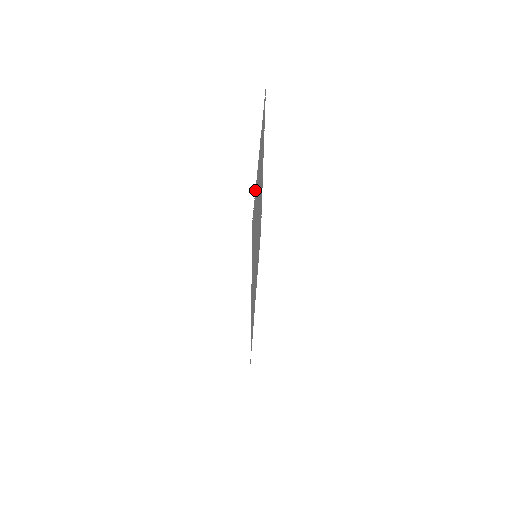
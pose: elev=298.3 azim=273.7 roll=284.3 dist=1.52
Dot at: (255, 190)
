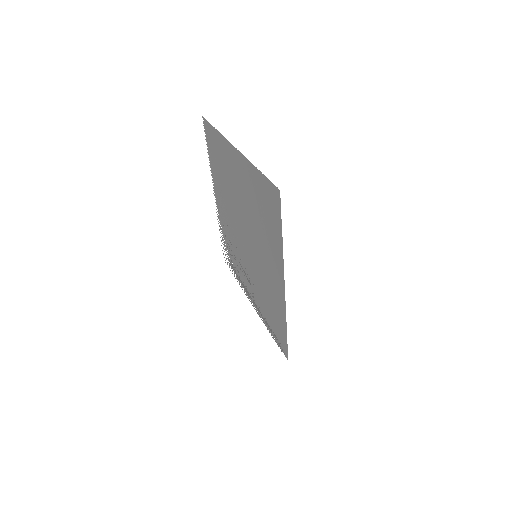
Dot at: occluded
